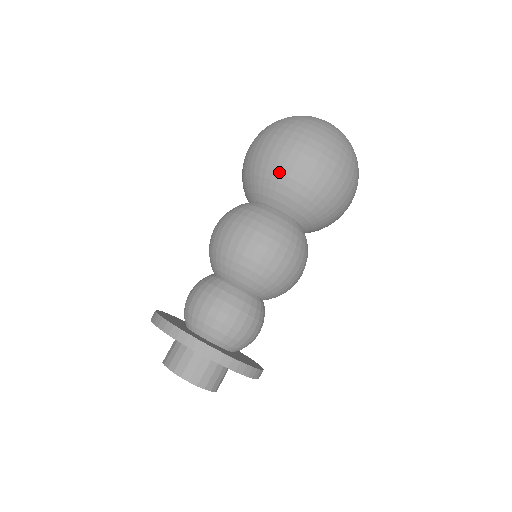
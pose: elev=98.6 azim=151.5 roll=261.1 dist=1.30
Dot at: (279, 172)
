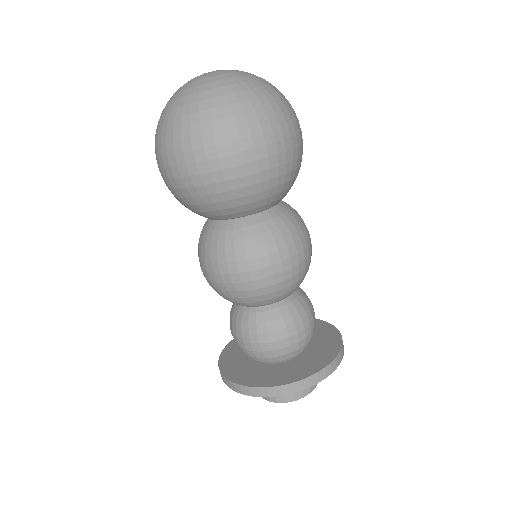
Dot at: (257, 182)
